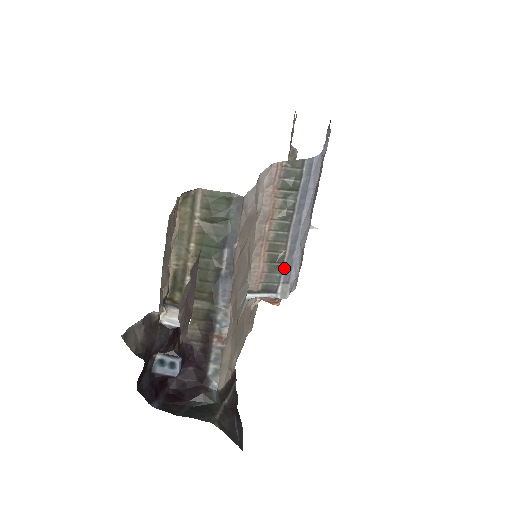
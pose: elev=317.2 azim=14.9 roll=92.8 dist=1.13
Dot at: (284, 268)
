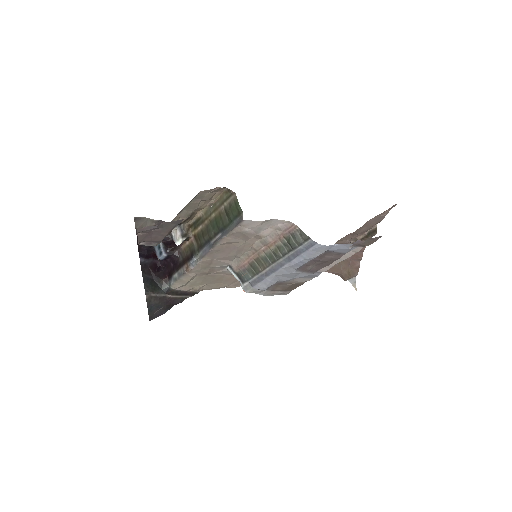
Dot at: (256, 277)
